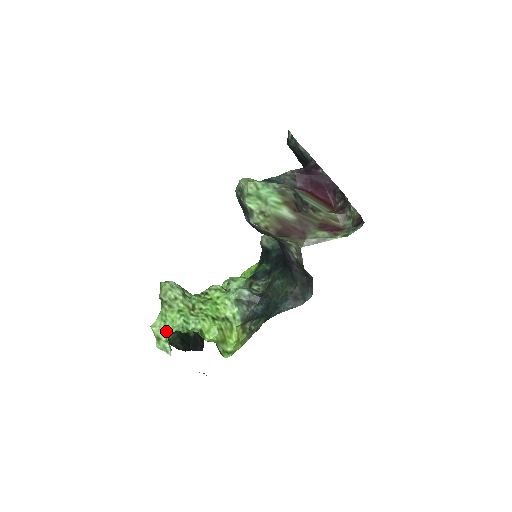
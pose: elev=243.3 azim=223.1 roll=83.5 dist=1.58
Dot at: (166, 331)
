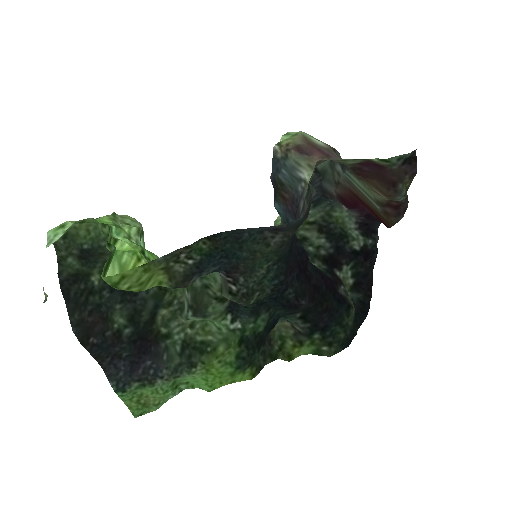
Dot at: occluded
